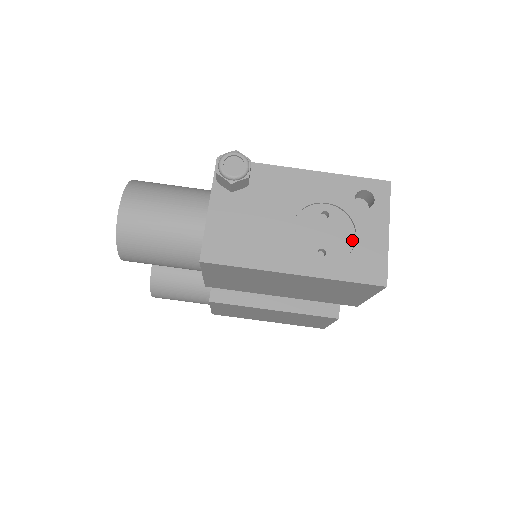
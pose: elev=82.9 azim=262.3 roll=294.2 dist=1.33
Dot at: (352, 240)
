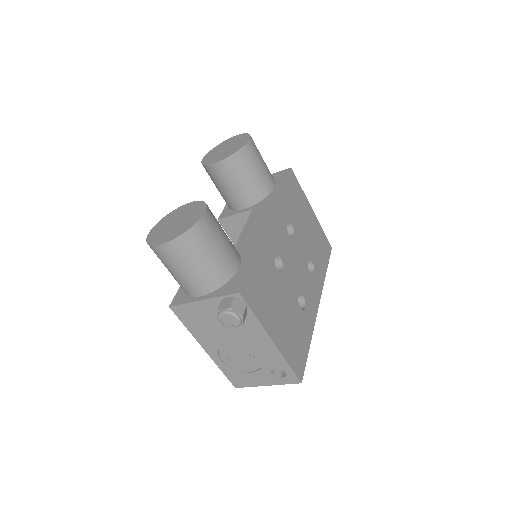
Dot at: (248, 370)
